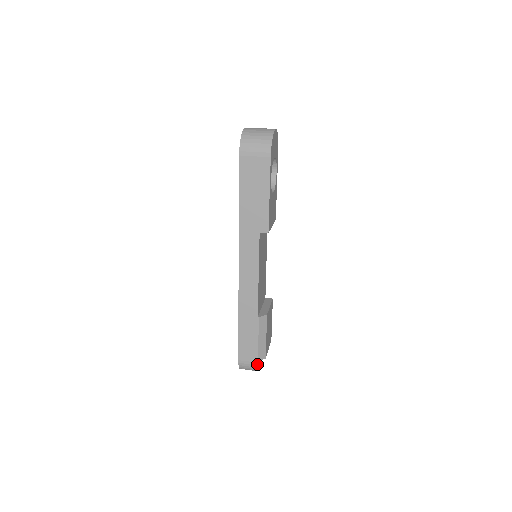
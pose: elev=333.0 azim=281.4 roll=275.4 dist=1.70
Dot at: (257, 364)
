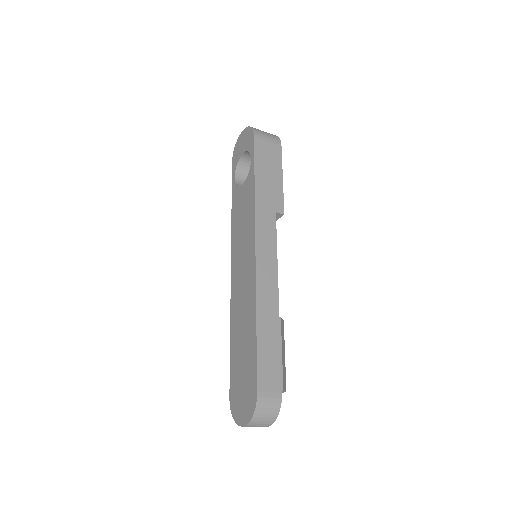
Dot at: (278, 401)
